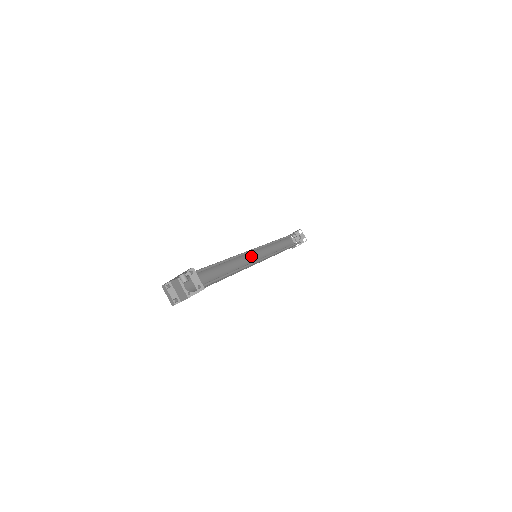
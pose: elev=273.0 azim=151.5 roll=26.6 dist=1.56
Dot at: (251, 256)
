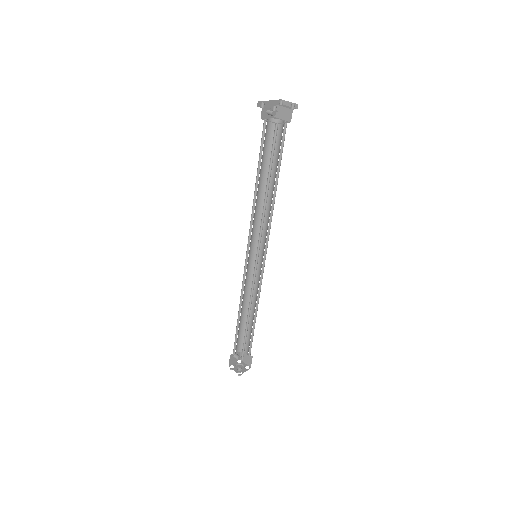
Dot at: occluded
